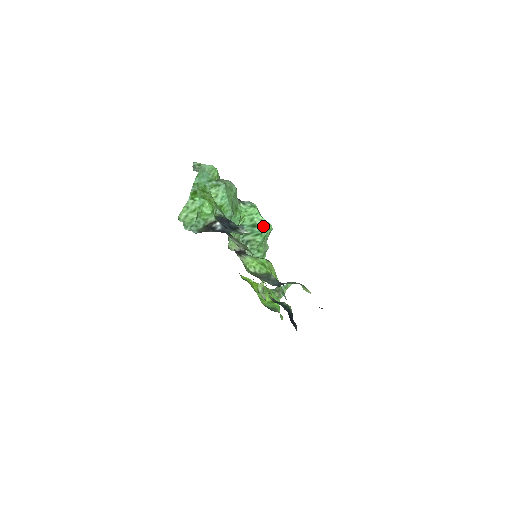
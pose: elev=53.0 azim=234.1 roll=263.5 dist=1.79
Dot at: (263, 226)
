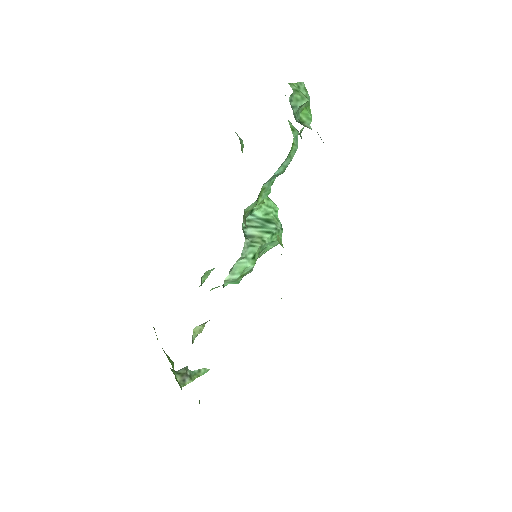
Dot at: (279, 227)
